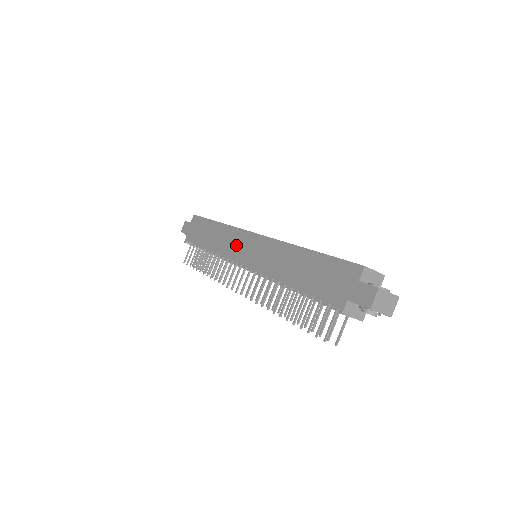
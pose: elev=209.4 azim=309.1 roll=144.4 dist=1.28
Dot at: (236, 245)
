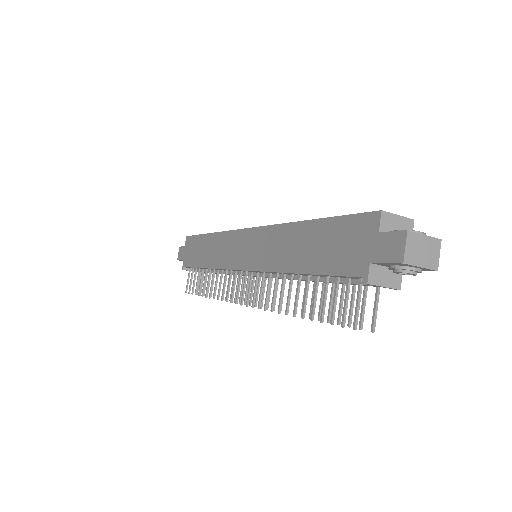
Dot at: (231, 250)
